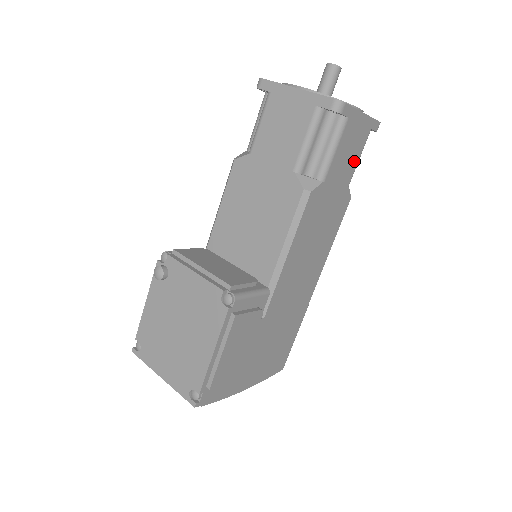
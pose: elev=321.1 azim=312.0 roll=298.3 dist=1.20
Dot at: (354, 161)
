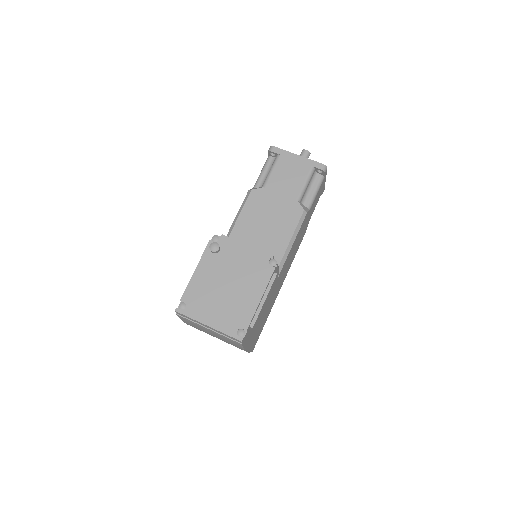
Dot at: occluded
